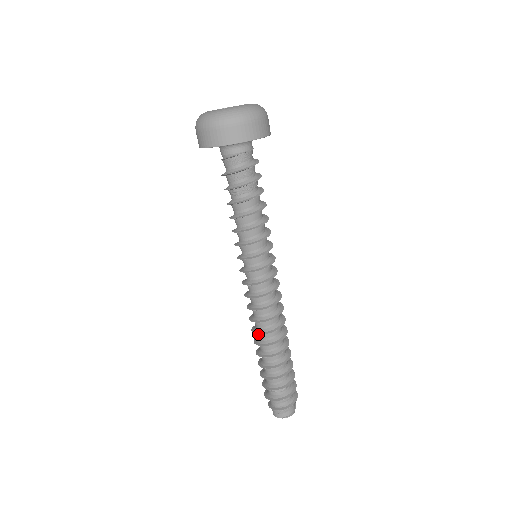
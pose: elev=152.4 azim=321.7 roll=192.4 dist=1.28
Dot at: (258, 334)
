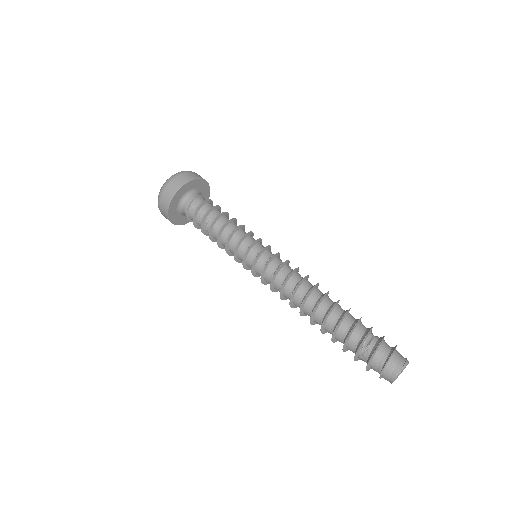
Dot at: (306, 306)
